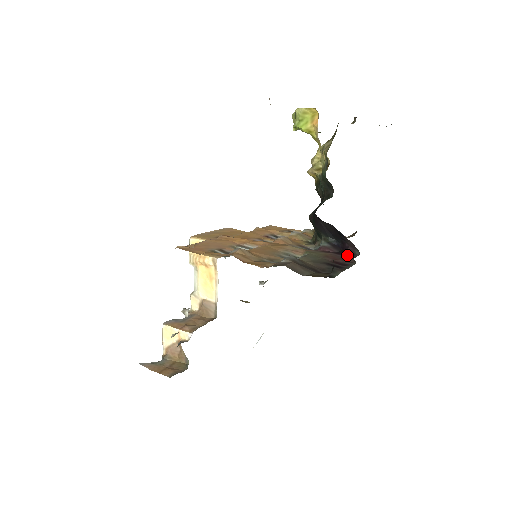
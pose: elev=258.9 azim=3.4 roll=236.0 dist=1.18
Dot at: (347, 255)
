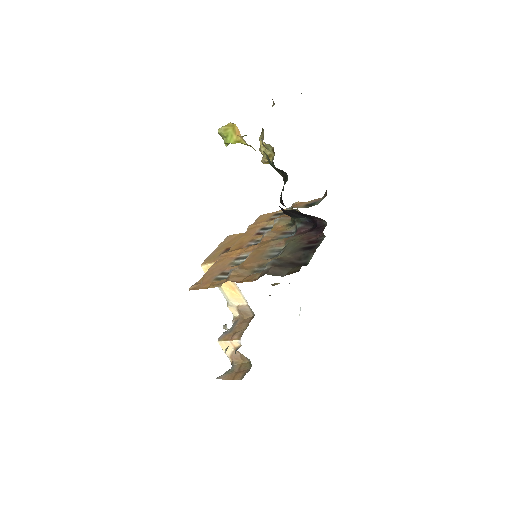
Dot at: (318, 229)
